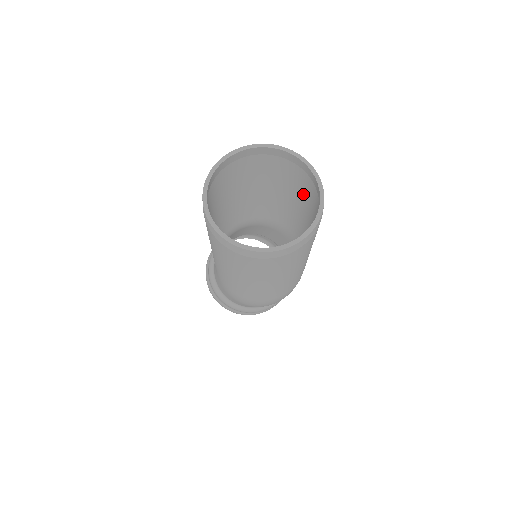
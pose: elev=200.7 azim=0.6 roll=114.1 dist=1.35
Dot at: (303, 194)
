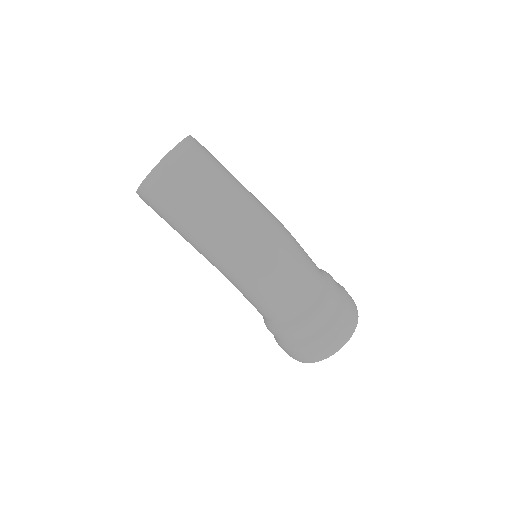
Dot at: occluded
